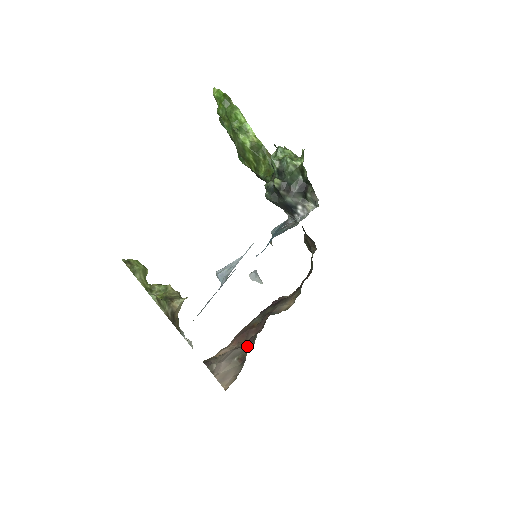
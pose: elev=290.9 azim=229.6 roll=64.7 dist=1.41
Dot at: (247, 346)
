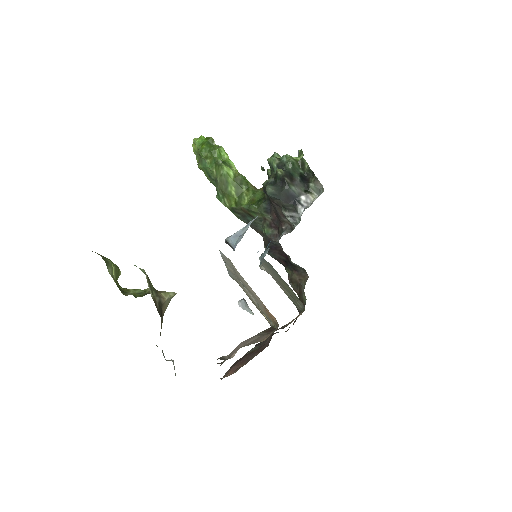
Dot at: occluded
